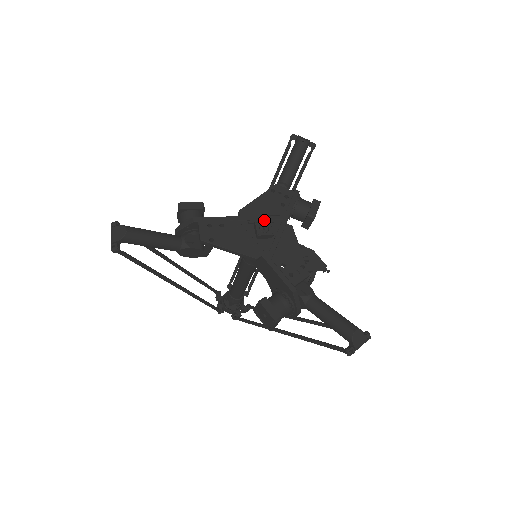
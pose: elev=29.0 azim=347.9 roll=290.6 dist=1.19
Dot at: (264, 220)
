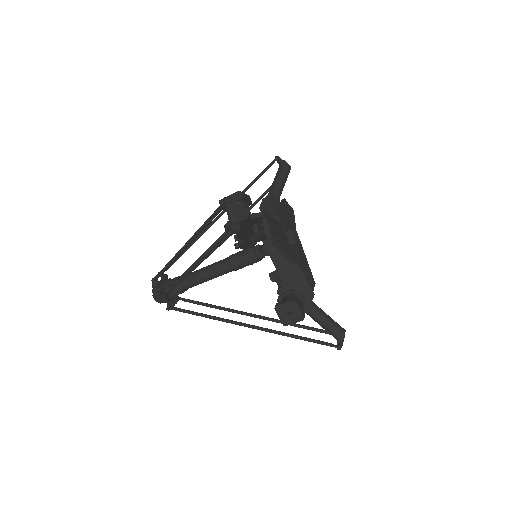
Dot at: (289, 229)
